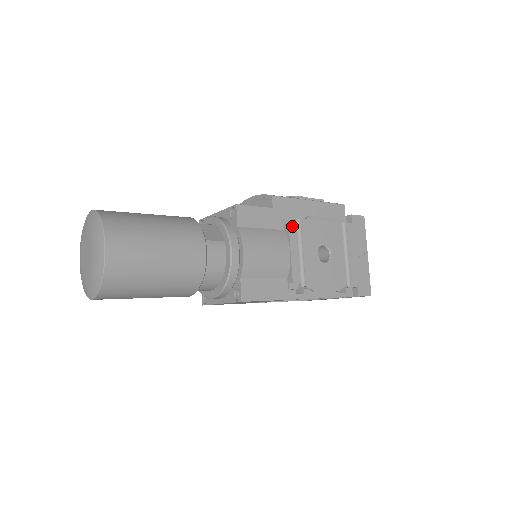
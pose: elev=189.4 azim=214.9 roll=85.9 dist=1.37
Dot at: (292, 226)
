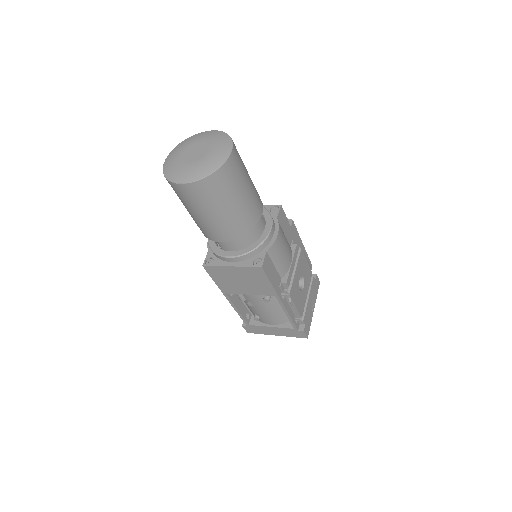
Dot at: (297, 247)
